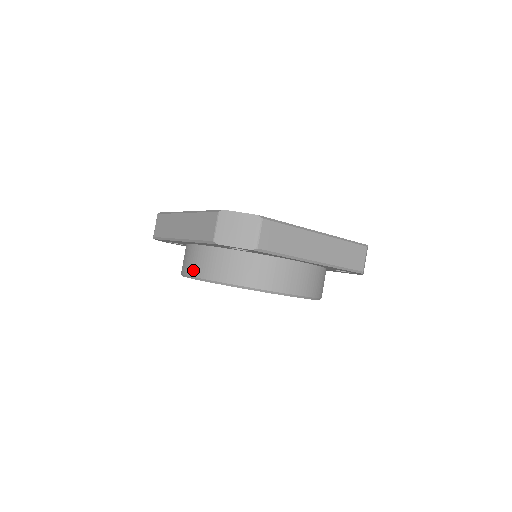
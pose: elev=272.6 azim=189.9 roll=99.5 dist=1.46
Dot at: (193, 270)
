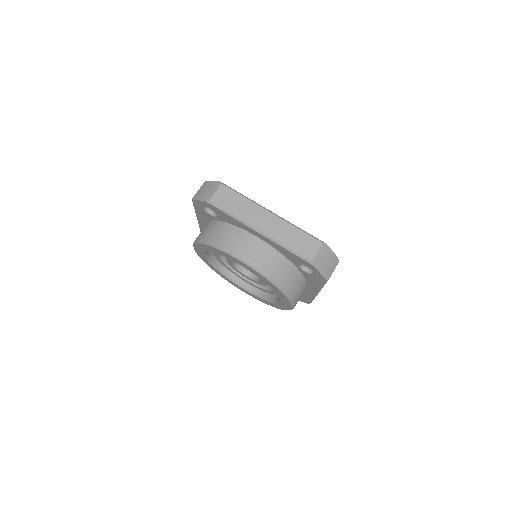
Dot at: (251, 258)
